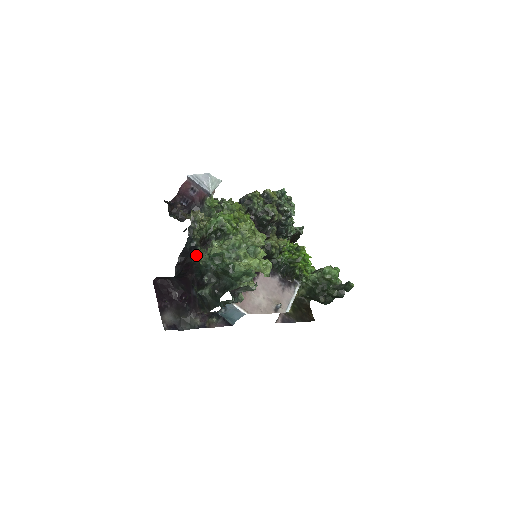
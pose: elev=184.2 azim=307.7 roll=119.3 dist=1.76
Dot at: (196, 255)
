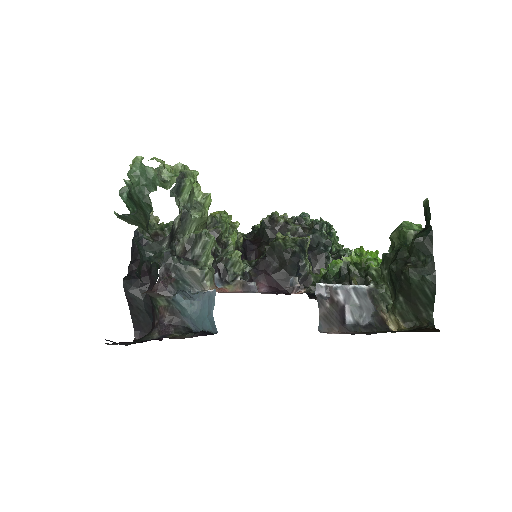
Dot at: occluded
